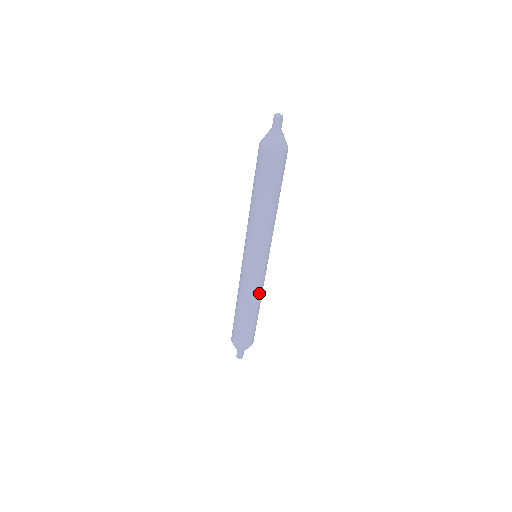
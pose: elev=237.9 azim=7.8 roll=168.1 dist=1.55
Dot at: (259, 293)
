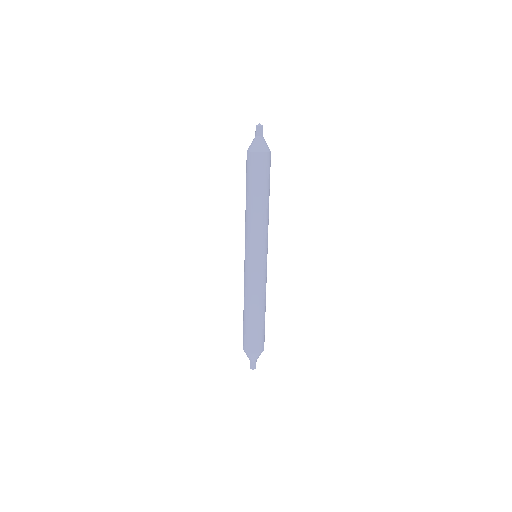
Dot at: (264, 291)
